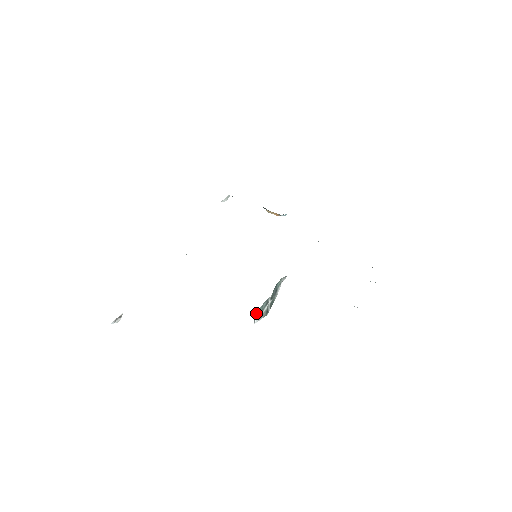
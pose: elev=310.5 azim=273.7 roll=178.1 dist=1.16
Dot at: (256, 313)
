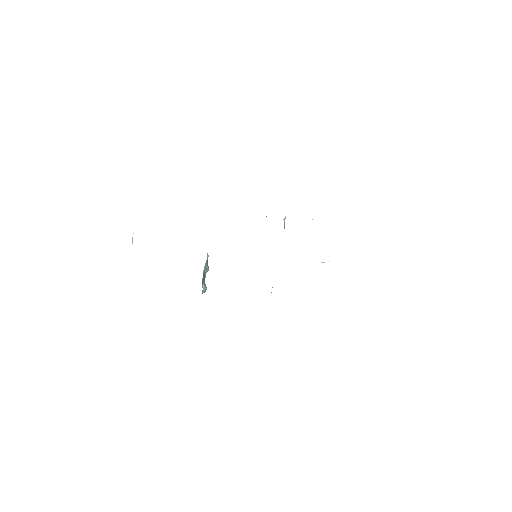
Dot at: occluded
